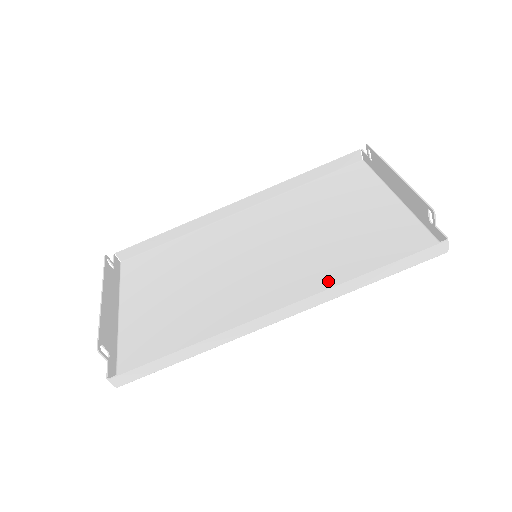
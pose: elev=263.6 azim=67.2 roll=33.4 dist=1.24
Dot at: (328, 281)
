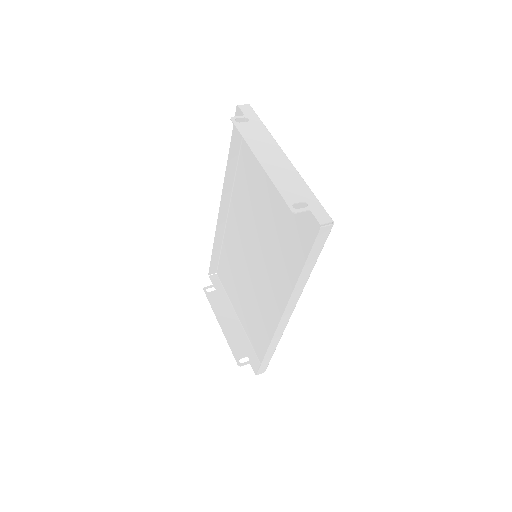
Dot at: (294, 273)
